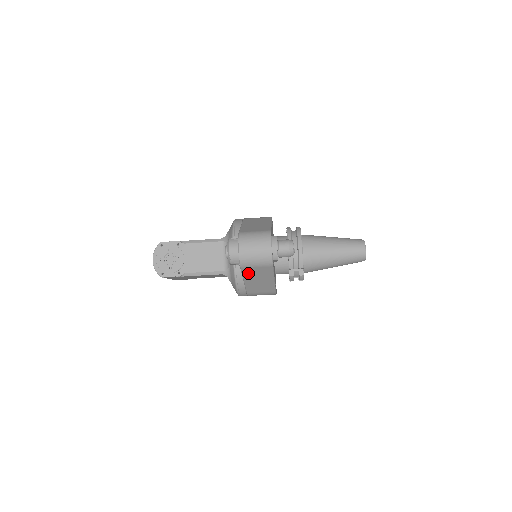
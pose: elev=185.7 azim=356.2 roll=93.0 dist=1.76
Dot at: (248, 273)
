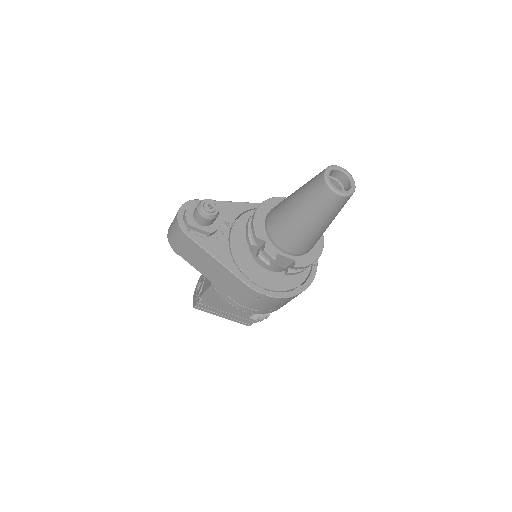
Dot at: (189, 258)
